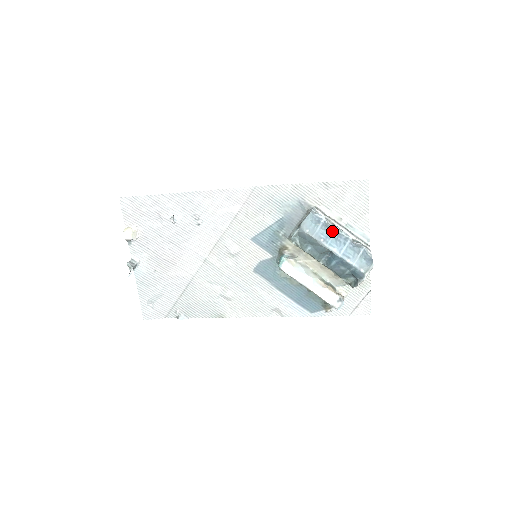
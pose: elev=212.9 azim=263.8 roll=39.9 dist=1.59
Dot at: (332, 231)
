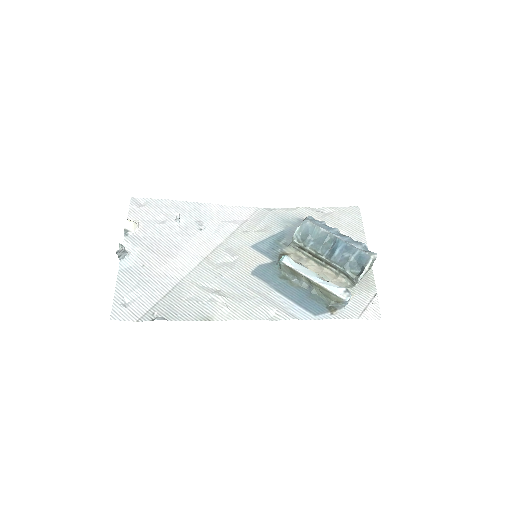
Dot at: (333, 228)
